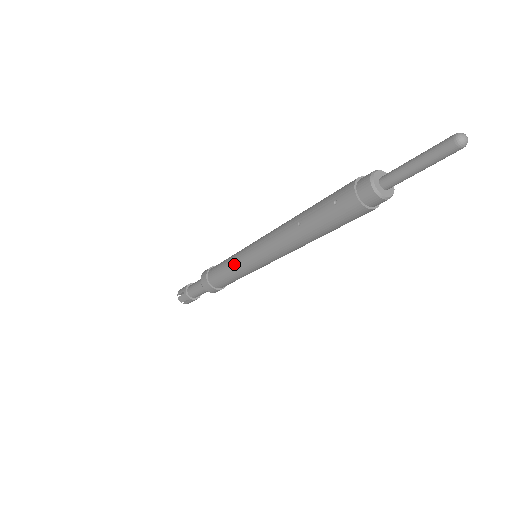
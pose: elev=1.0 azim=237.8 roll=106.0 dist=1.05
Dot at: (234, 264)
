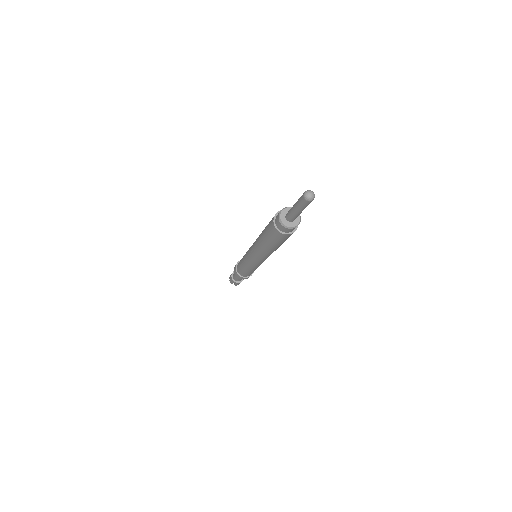
Dot at: (244, 261)
